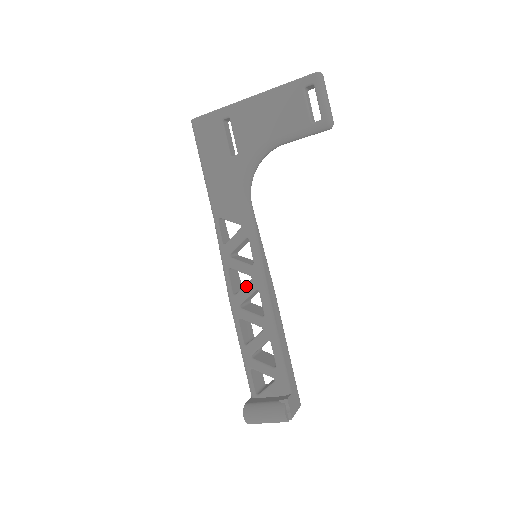
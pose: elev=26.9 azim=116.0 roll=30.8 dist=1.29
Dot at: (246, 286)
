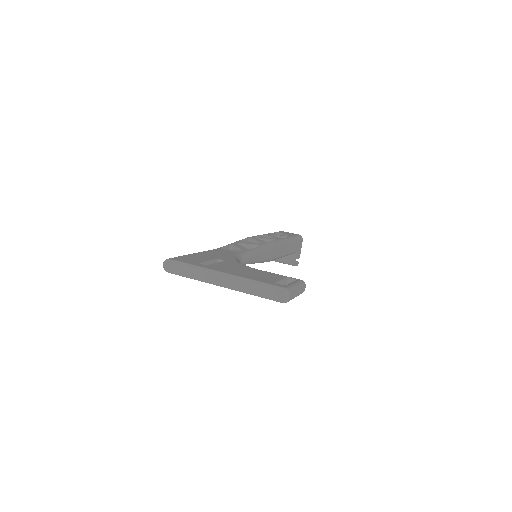
Dot at: occluded
